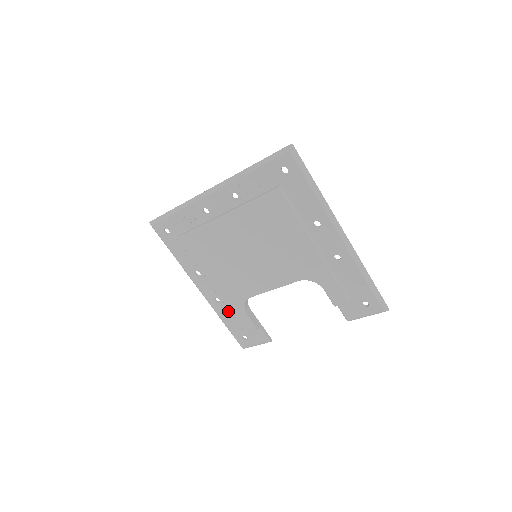
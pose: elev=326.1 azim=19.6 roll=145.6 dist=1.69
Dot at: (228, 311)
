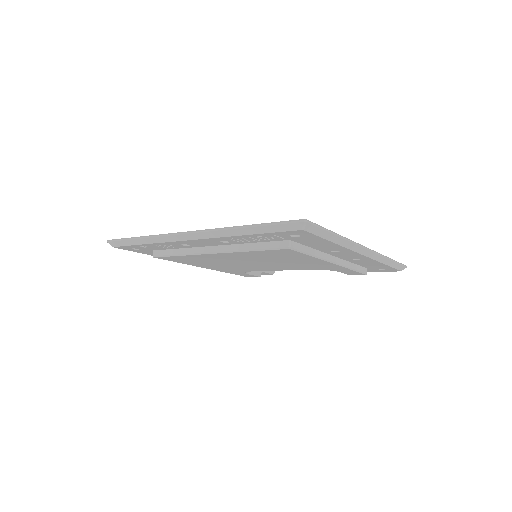
Dot at: occluded
